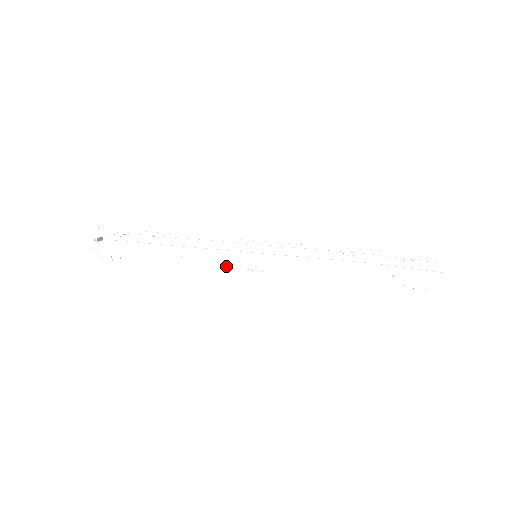
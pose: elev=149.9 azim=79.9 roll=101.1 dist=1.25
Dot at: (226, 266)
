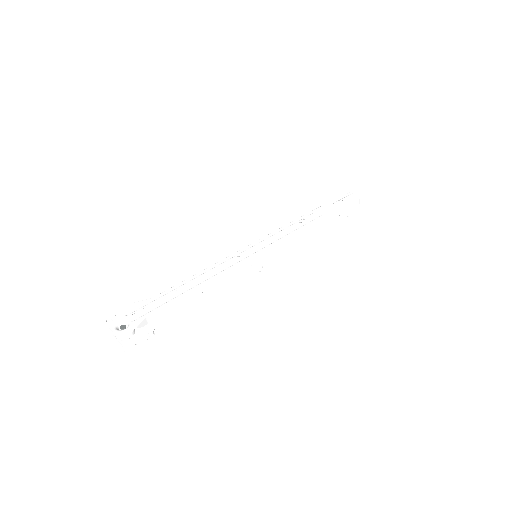
Dot at: (244, 276)
